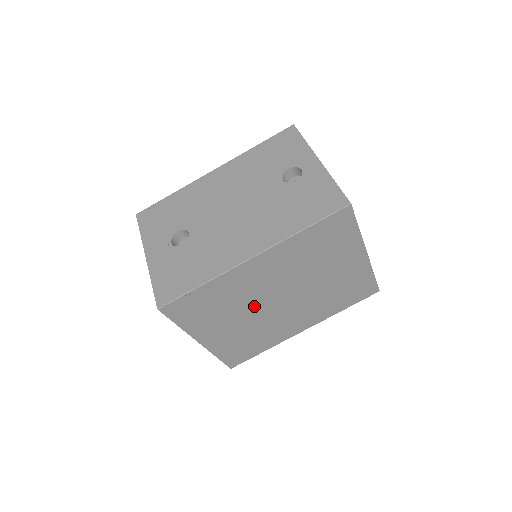
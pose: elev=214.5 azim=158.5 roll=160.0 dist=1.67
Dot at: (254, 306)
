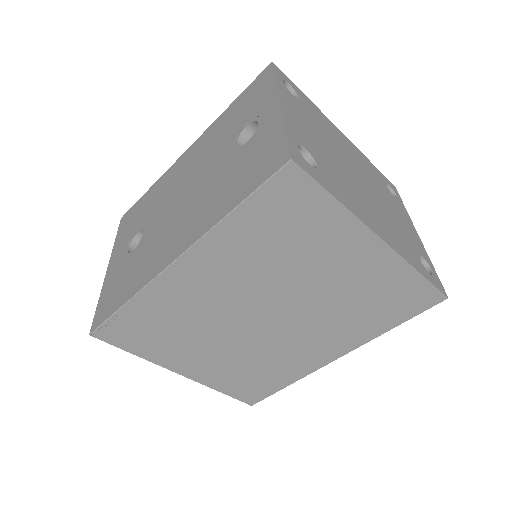
Dot at: (227, 327)
